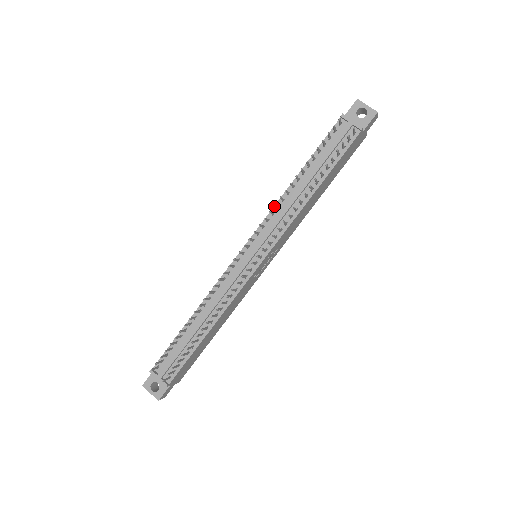
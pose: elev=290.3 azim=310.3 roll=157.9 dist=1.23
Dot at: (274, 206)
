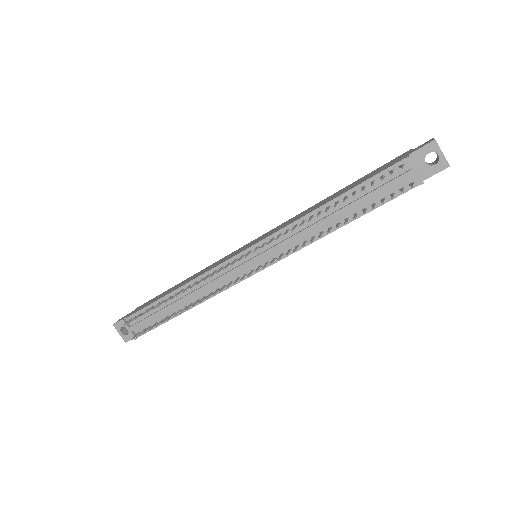
Dot at: (292, 223)
